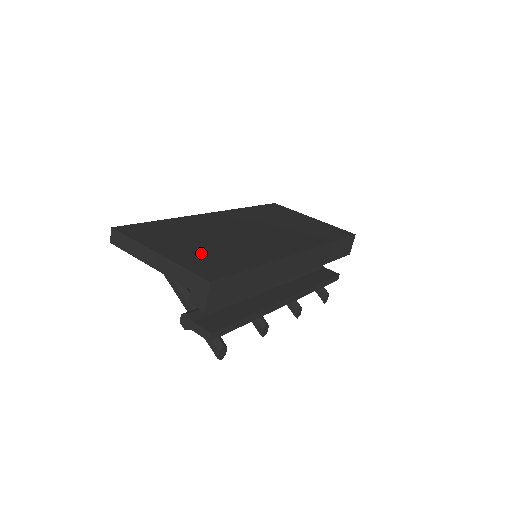
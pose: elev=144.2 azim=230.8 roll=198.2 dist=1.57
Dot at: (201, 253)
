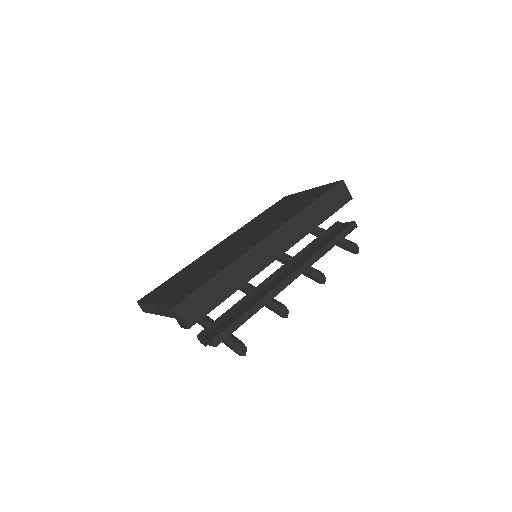
Dot at: (184, 286)
